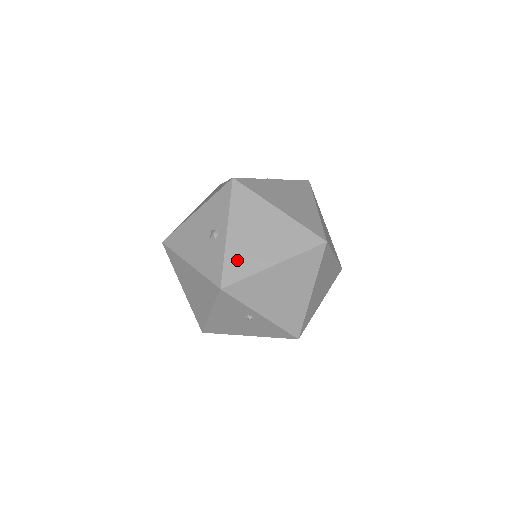
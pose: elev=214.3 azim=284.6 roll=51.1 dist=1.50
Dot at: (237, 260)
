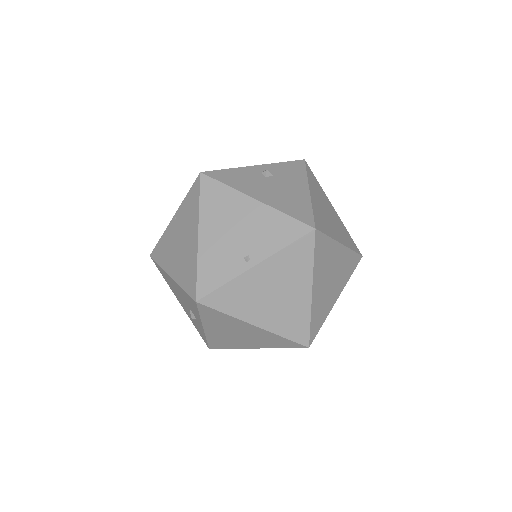
Dot at: (219, 341)
